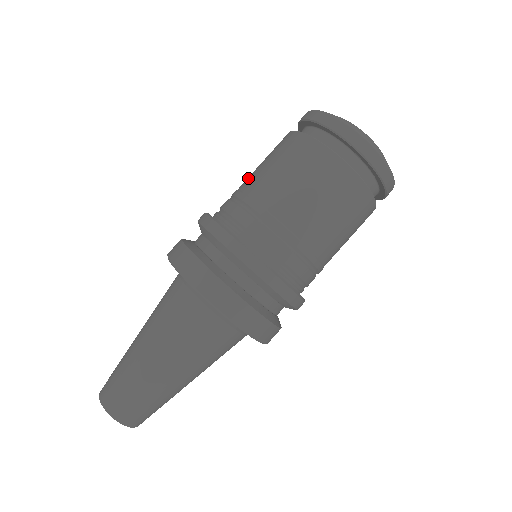
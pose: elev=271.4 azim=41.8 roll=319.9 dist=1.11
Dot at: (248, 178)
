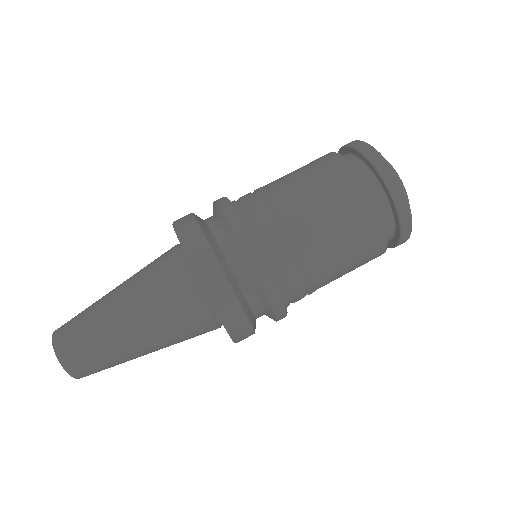
Dot at: (287, 188)
